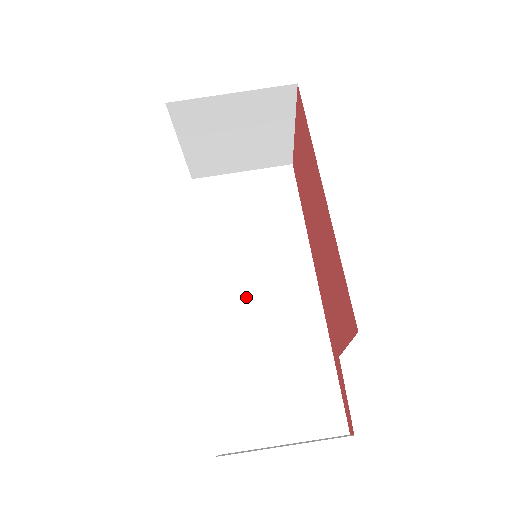
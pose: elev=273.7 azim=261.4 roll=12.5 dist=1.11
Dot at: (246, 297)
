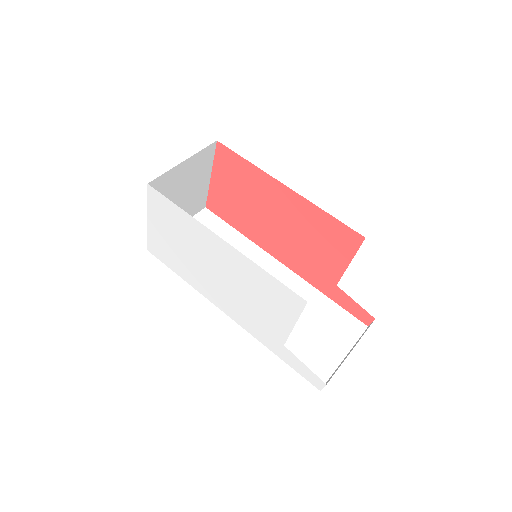
Dot at: occluded
